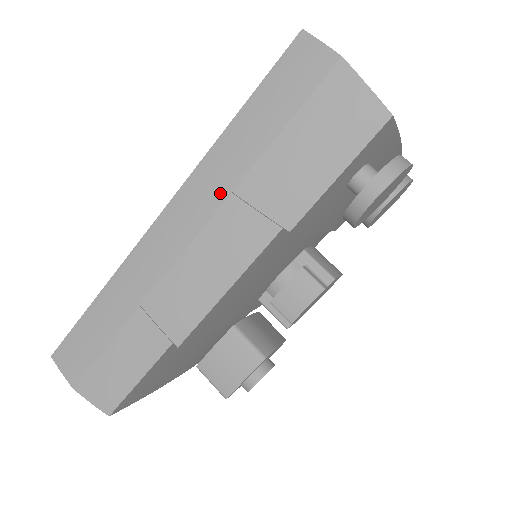
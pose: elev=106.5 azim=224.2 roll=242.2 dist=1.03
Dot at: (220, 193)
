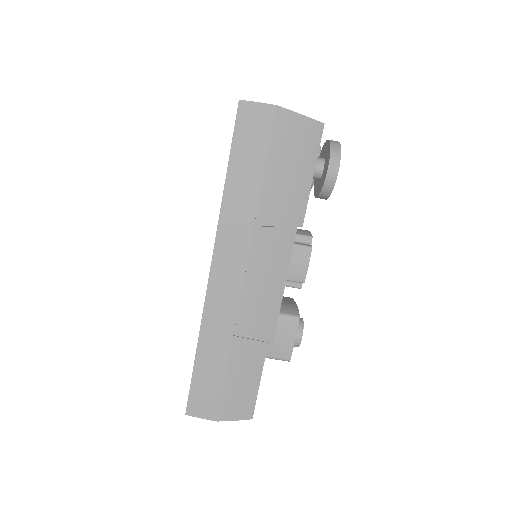
Dot at: (246, 231)
